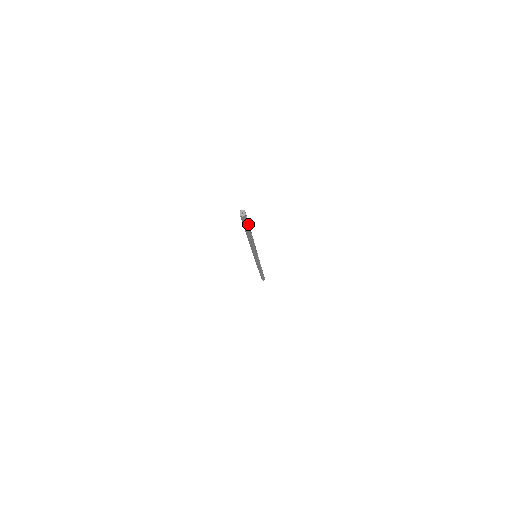
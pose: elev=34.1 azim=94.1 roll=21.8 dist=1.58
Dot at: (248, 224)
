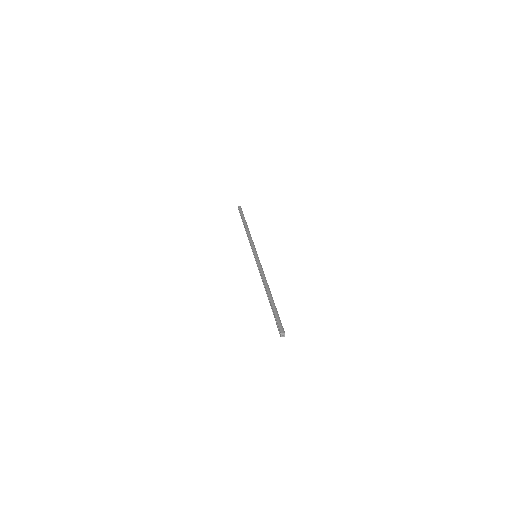
Dot at: (278, 316)
